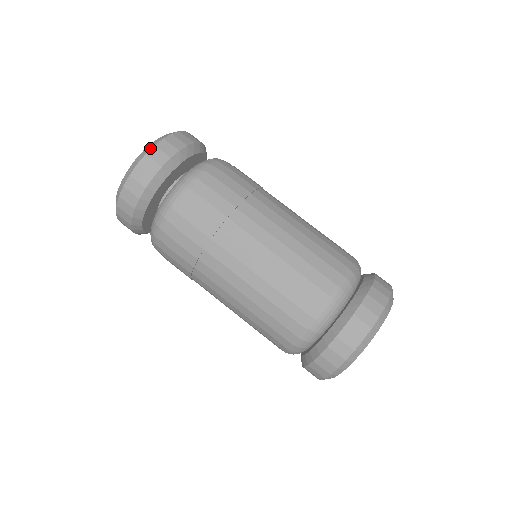
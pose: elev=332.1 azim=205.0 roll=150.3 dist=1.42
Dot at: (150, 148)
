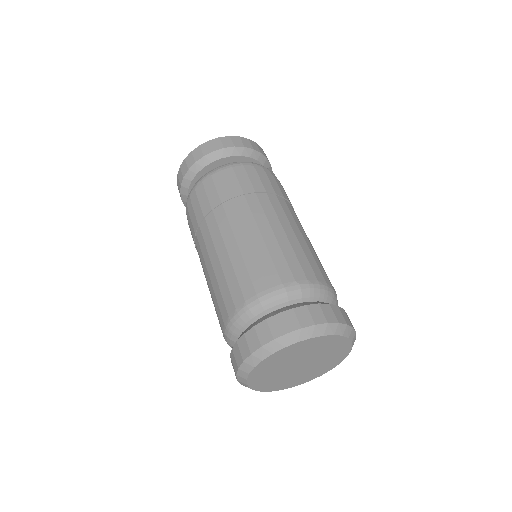
Dot at: (189, 153)
